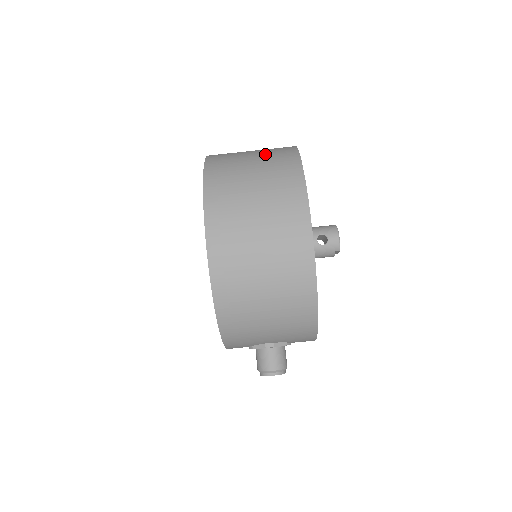
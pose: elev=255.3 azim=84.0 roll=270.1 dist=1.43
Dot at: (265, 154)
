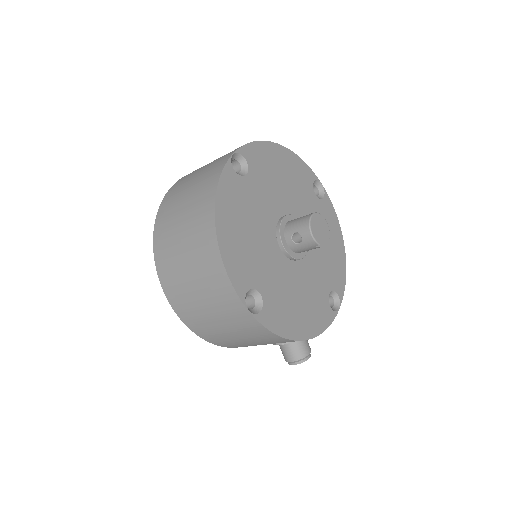
Dot at: (197, 184)
